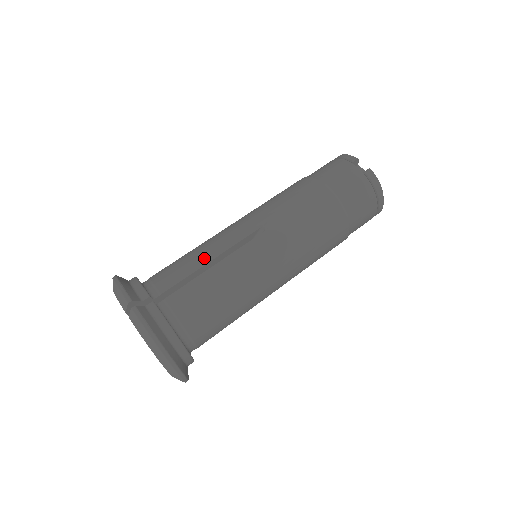
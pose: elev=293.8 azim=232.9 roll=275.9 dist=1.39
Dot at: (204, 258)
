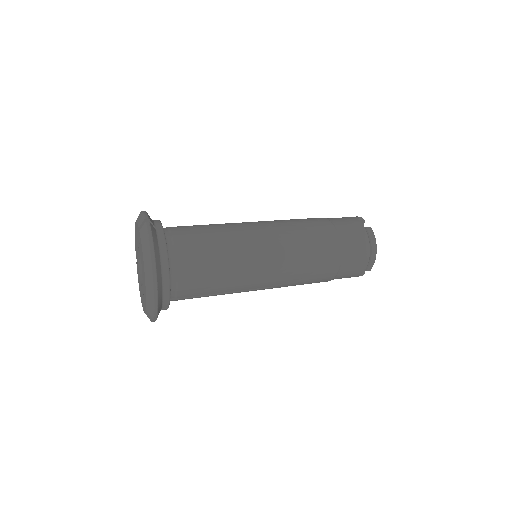
Dot at: (216, 226)
